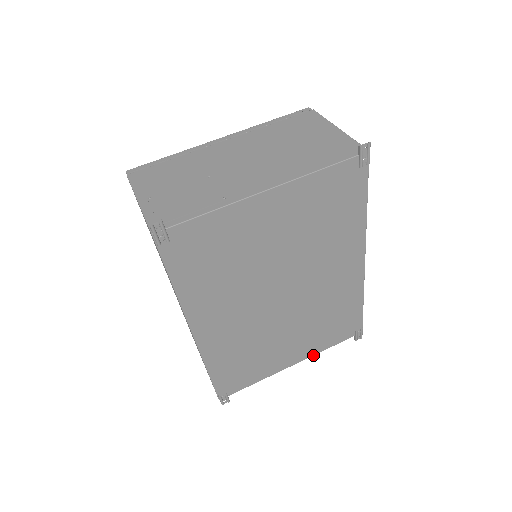
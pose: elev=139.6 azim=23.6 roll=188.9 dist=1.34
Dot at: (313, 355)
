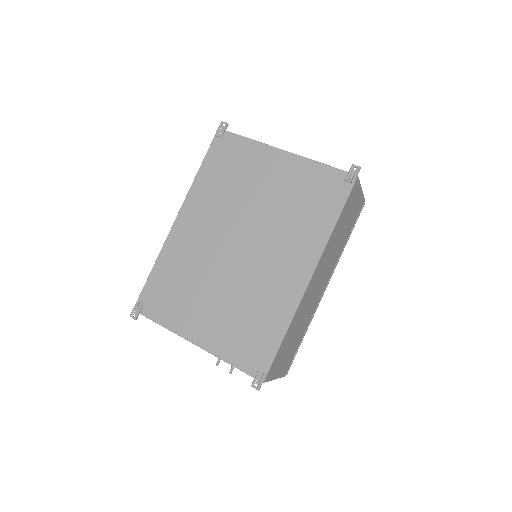
Dot at: (213, 354)
